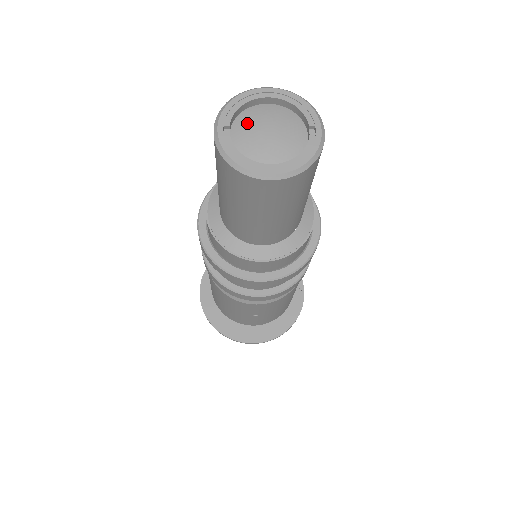
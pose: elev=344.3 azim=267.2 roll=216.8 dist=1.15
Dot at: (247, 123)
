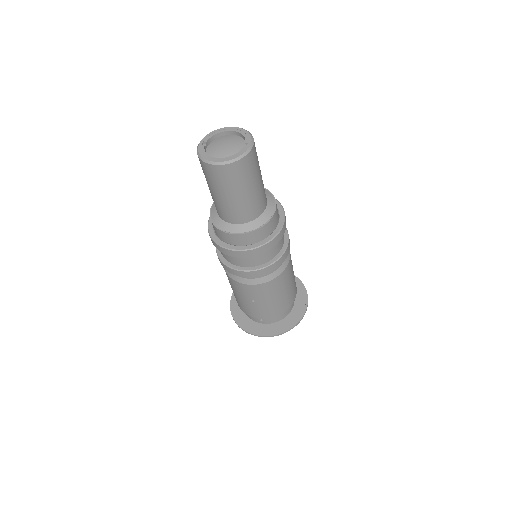
Dot at: (216, 142)
